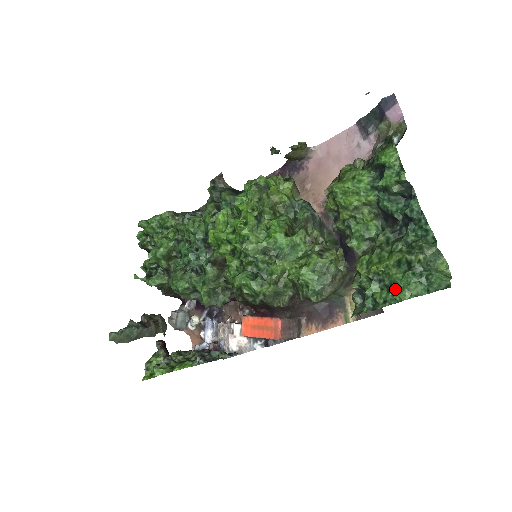
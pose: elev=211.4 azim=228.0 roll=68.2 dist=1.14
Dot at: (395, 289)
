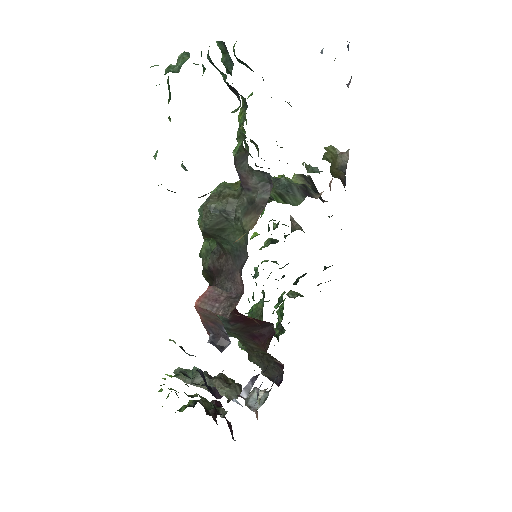
Dot at: occluded
